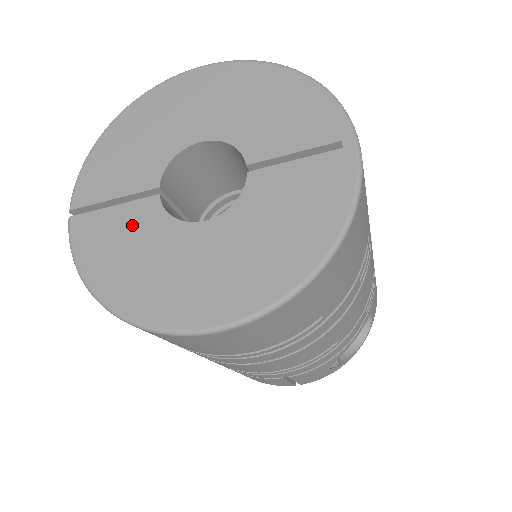
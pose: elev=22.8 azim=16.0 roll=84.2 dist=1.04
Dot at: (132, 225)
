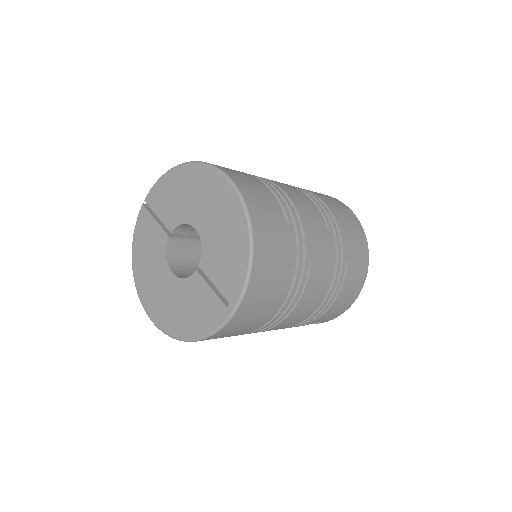
Dot at: (155, 240)
